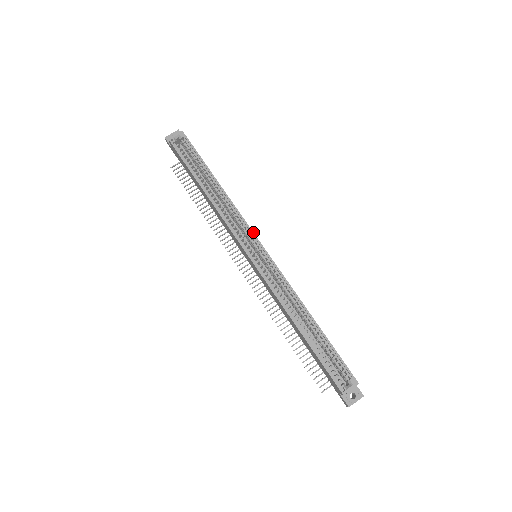
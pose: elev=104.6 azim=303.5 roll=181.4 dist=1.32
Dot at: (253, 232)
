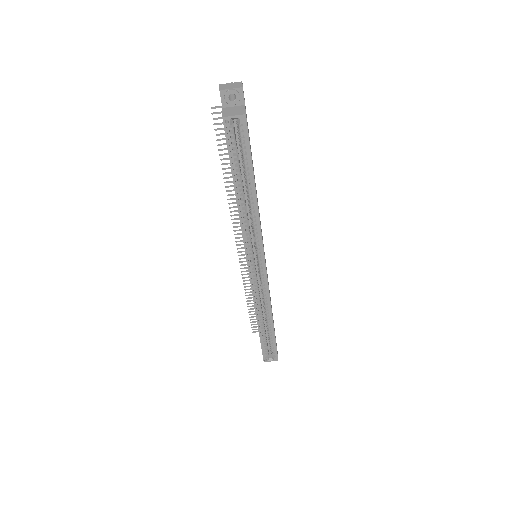
Dot at: occluded
